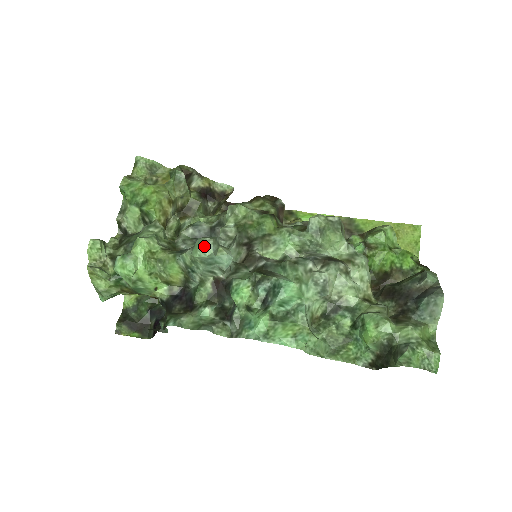
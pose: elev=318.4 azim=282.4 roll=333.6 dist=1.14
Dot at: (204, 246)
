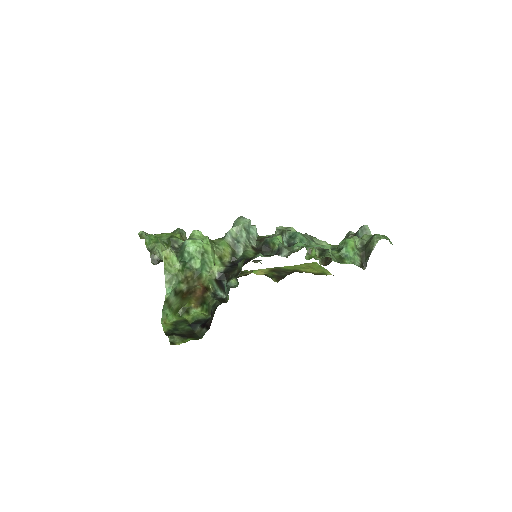
Dot at: (244, 218)
